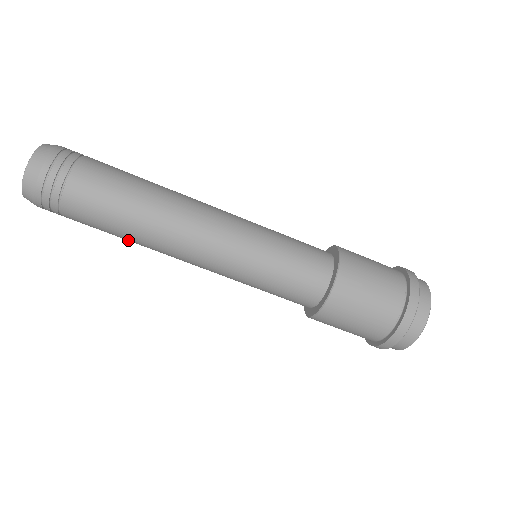
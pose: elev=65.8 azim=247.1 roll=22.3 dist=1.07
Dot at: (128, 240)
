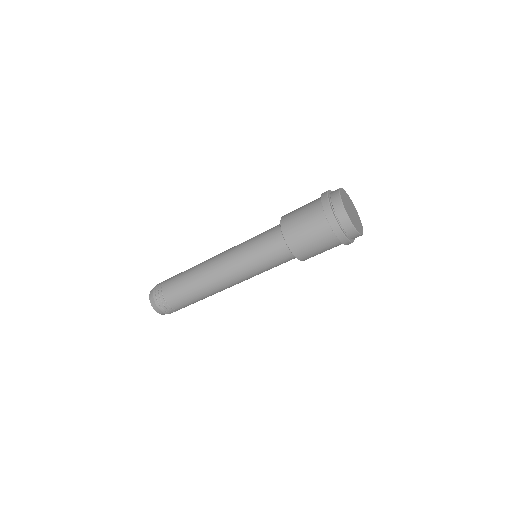
Dot at: occluded
